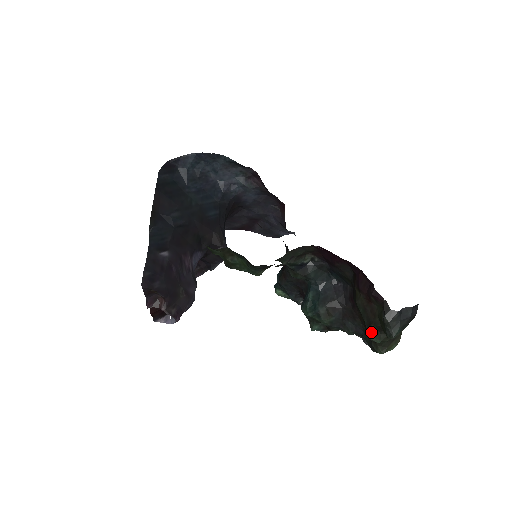
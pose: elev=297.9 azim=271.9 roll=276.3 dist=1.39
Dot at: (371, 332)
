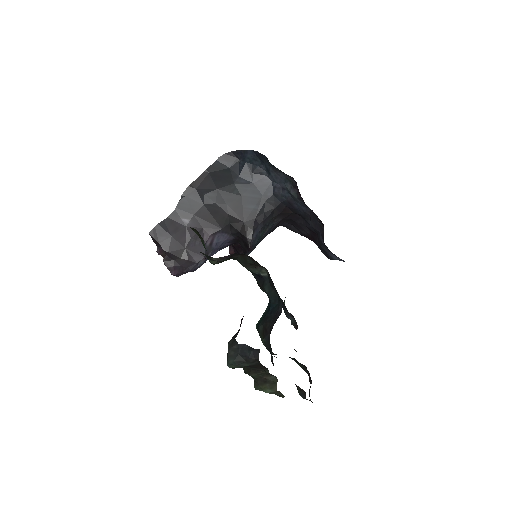
Dot at: occluded
